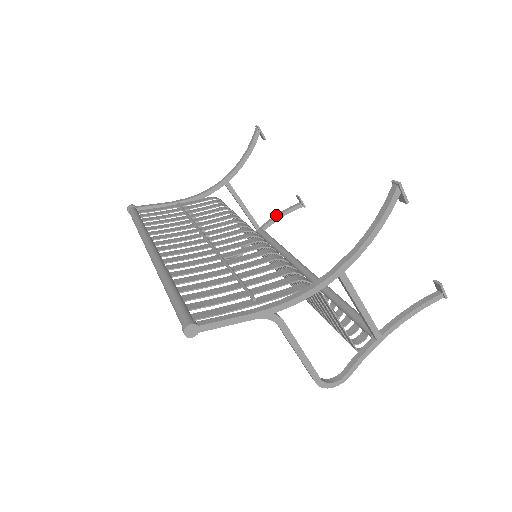
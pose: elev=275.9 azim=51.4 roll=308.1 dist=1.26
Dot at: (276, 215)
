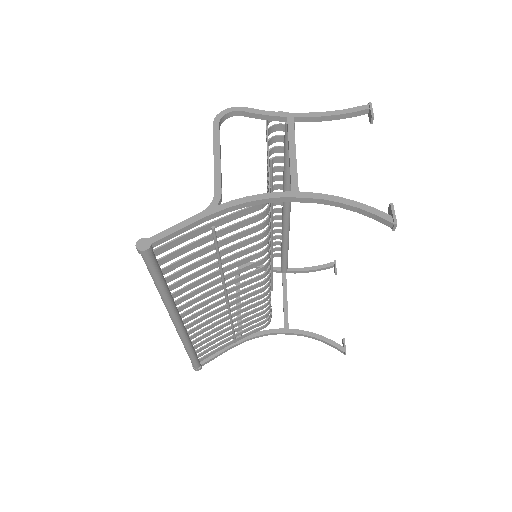
Dot at: (326, 118)
